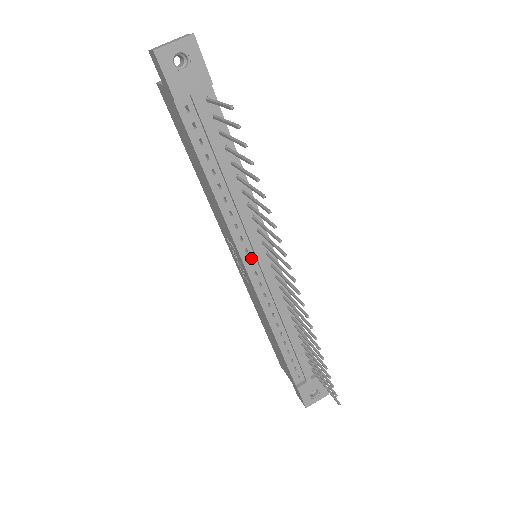
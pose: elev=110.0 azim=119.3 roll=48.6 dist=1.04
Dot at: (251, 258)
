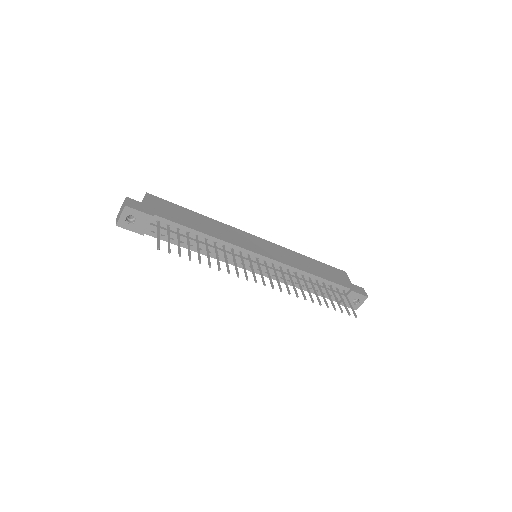
Dot at: (249, 265)
